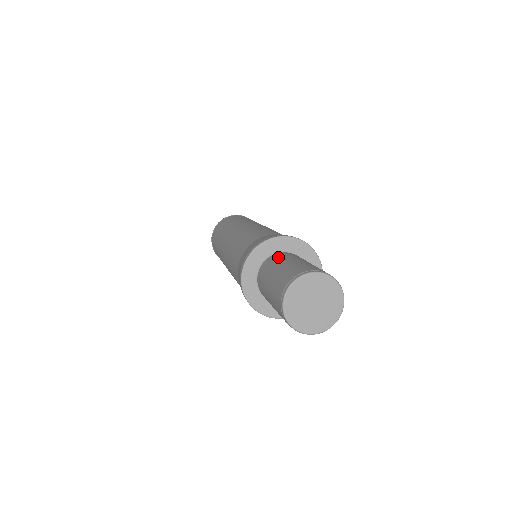
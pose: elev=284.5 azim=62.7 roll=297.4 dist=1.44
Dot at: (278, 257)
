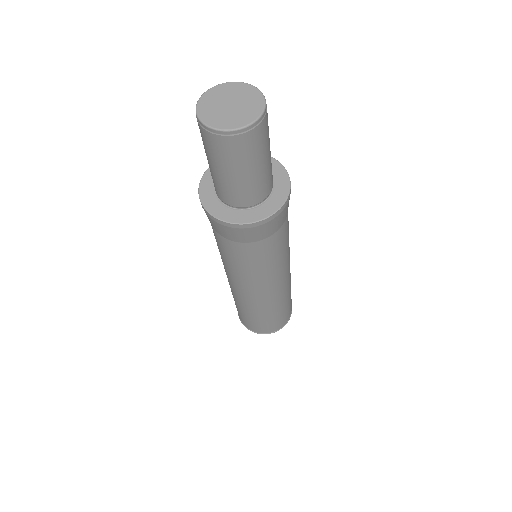
Dot at: occluded
